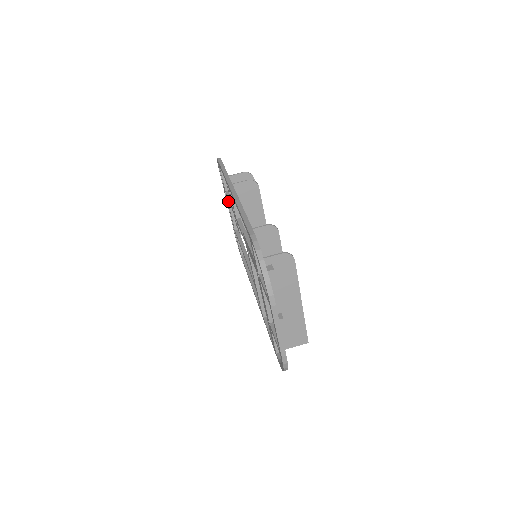
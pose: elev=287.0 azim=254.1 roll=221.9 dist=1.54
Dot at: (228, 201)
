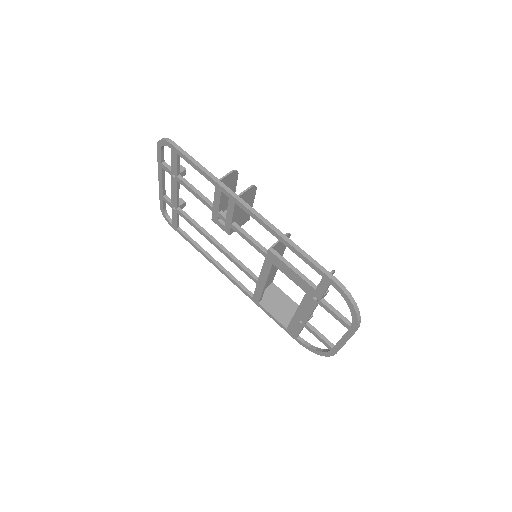
Dot at: (176, 184)
